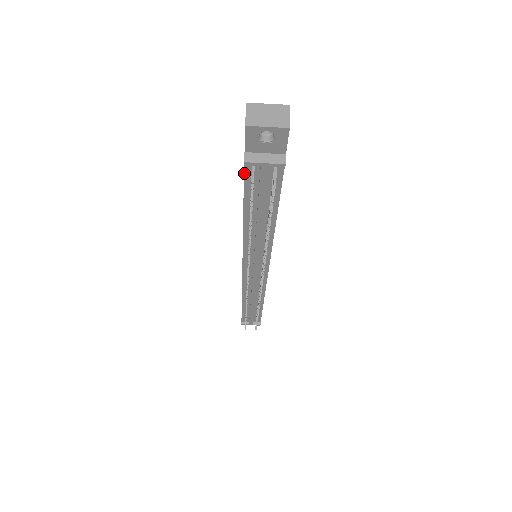
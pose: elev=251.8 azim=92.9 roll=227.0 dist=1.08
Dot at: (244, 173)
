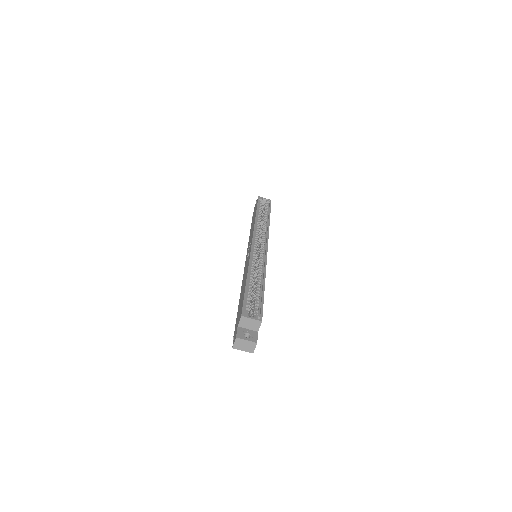
Dot at: occluded
